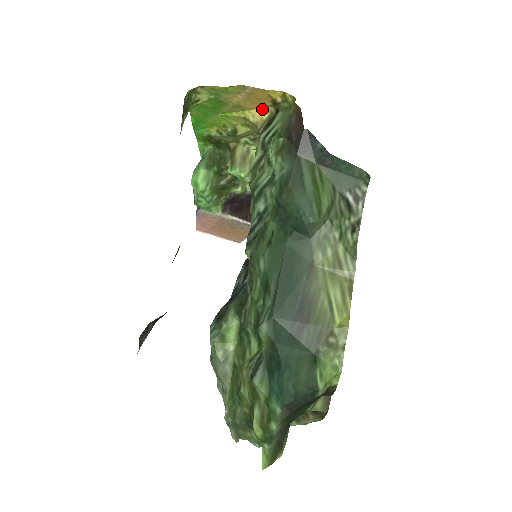
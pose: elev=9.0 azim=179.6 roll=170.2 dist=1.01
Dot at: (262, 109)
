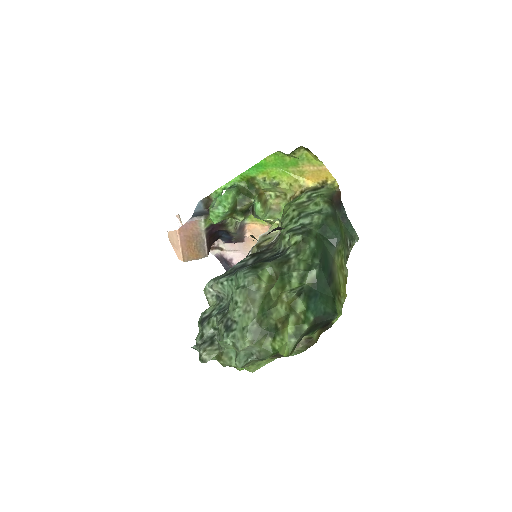
Dot at: (312, 182)
